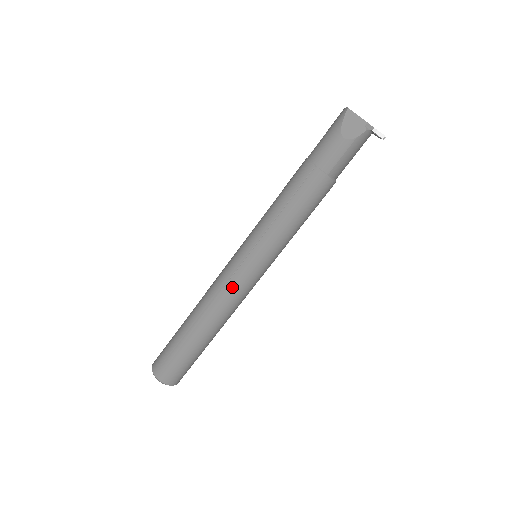
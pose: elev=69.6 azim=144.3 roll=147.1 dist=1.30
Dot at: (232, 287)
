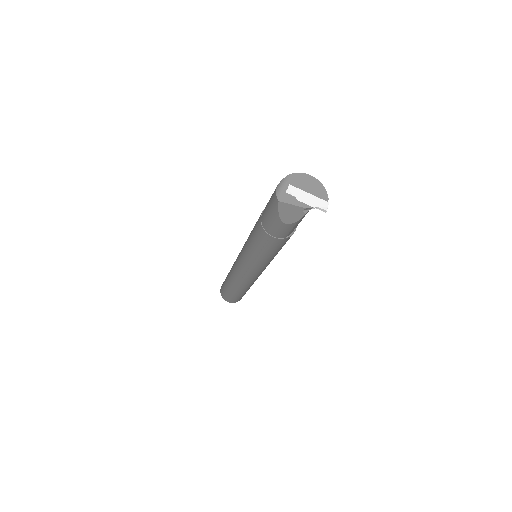
Dot at: (248, 279)
